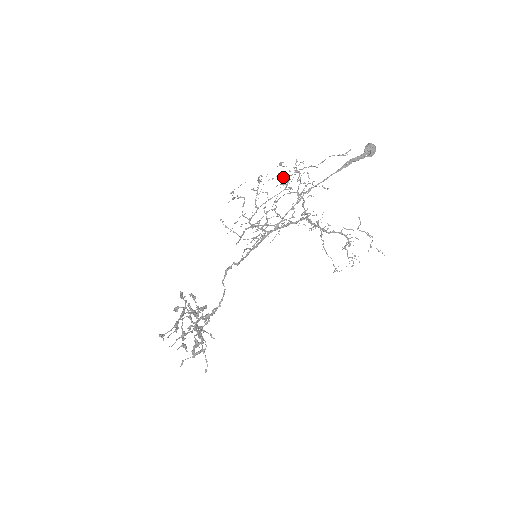
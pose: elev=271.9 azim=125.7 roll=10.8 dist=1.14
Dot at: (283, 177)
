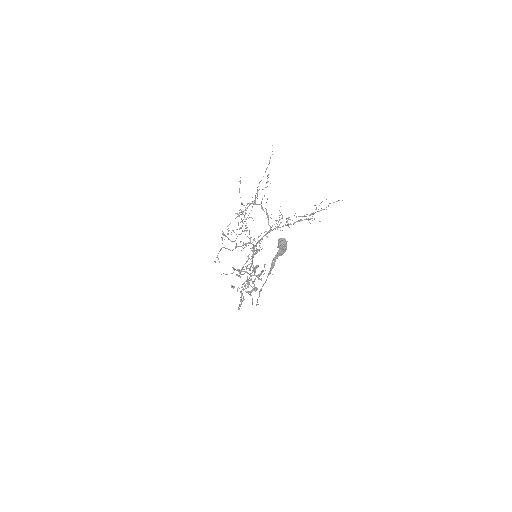
Dot at: occluded
